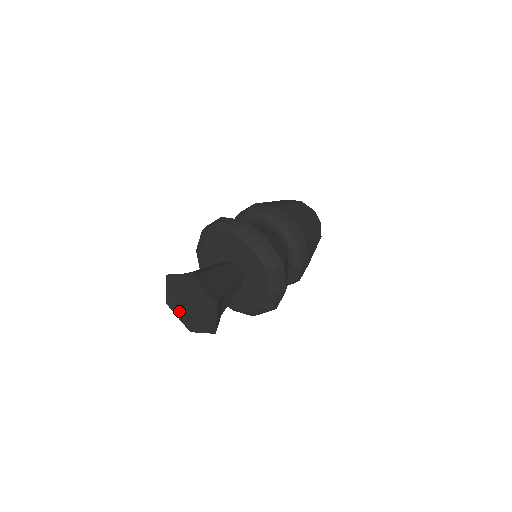
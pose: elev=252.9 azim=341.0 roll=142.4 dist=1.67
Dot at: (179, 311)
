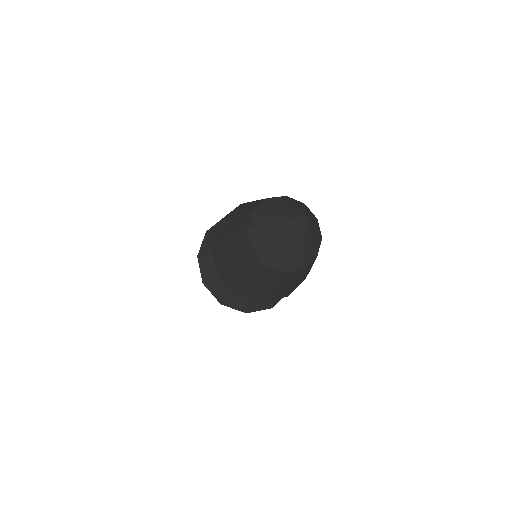
Dot at: occluded
